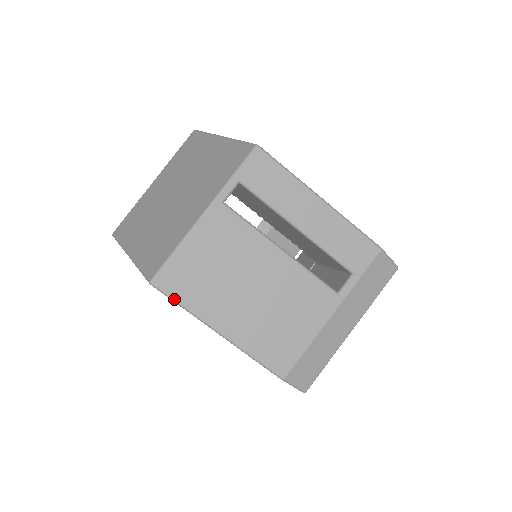
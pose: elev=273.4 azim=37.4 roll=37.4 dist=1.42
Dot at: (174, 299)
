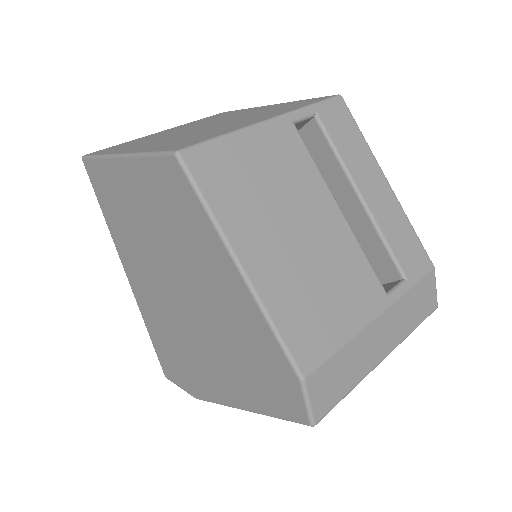
Dot at: (199, 189)
